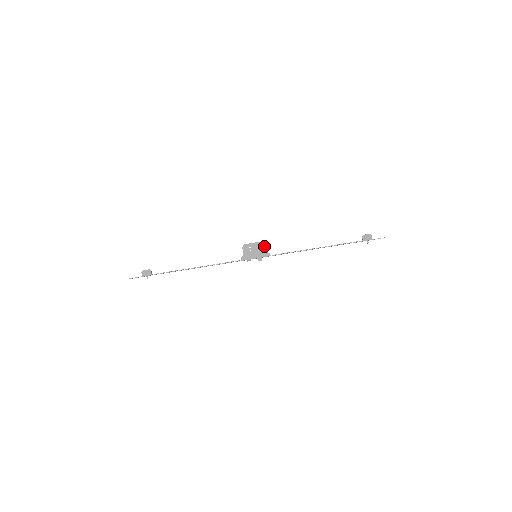
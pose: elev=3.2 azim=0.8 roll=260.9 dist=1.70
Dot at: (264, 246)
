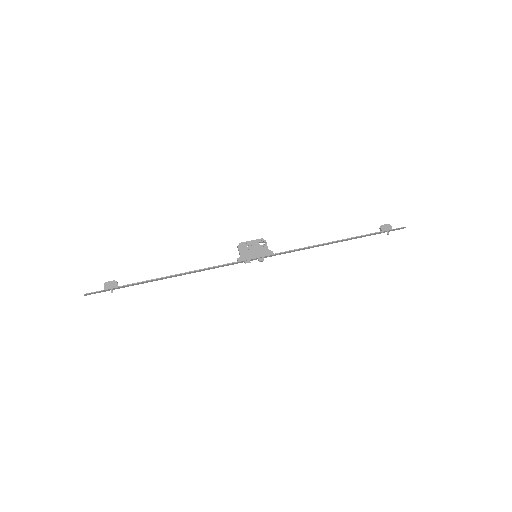
Dot at: (265, 243)
